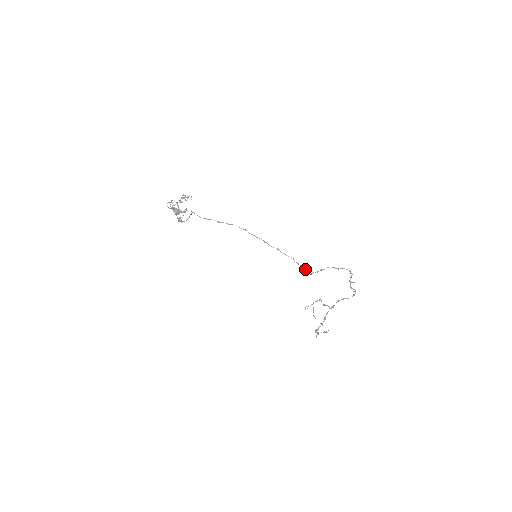
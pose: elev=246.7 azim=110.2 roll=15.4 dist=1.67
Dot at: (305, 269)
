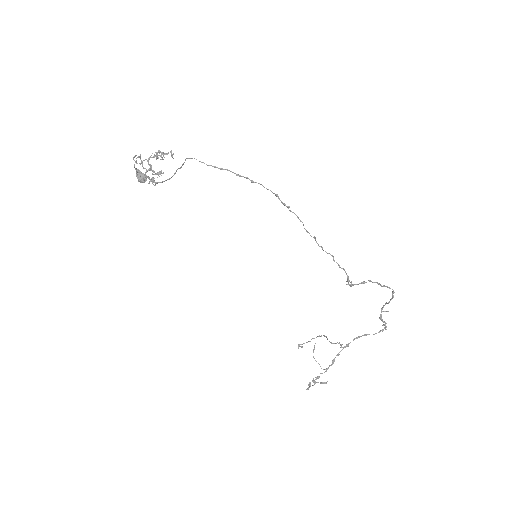
Dot at: occluded
